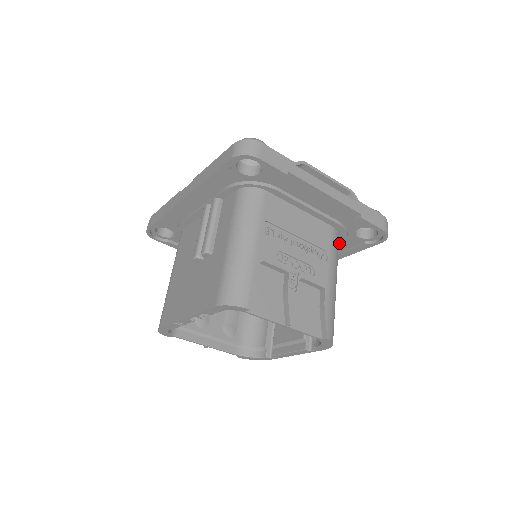
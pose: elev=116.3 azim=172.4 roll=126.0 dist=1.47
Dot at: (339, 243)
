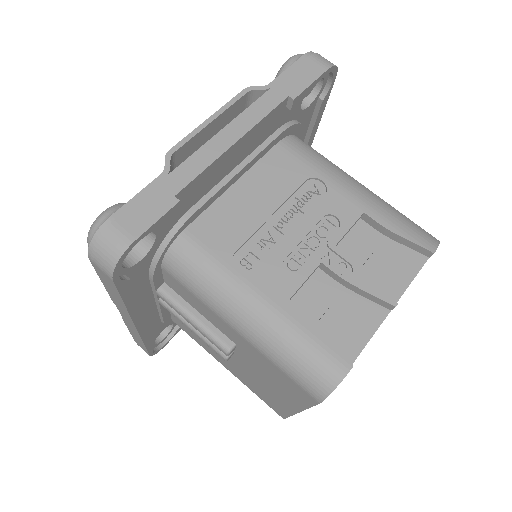
Dot at: (299, 136)
